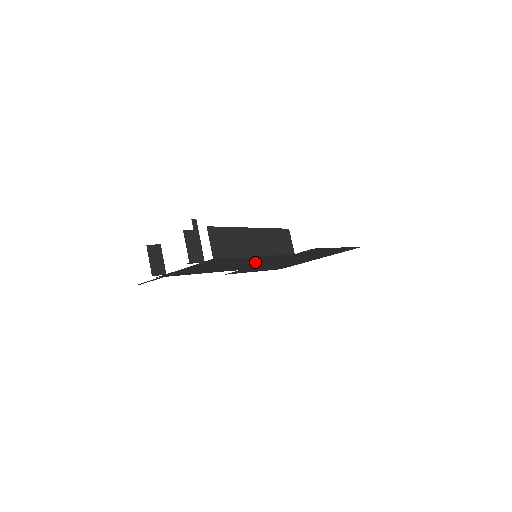
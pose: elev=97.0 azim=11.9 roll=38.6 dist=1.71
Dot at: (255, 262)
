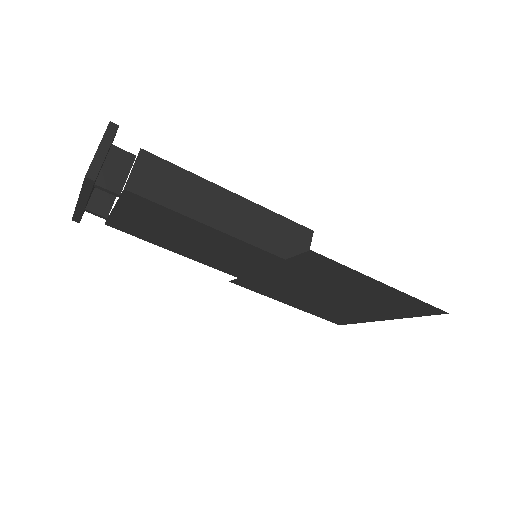
Dot at: (249, 262)
